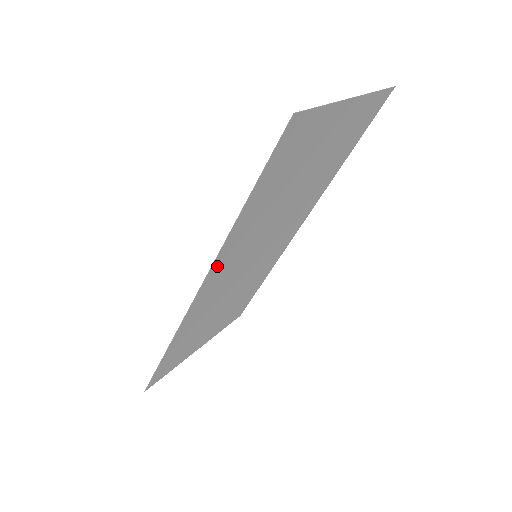
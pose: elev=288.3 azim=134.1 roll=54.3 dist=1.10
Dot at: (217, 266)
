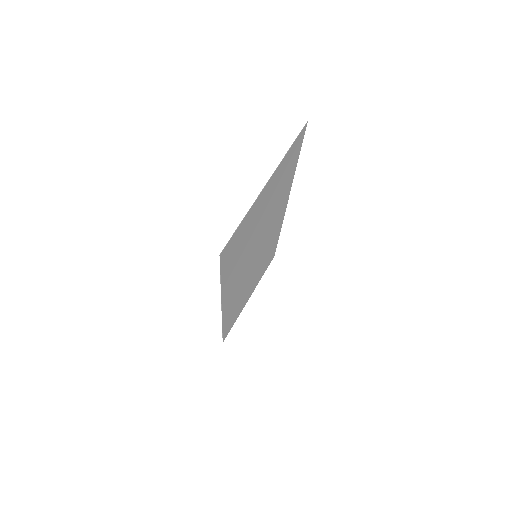
Dot at: (226, 297)
